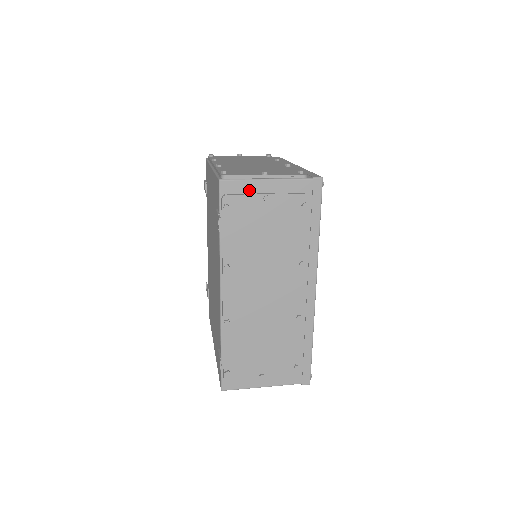
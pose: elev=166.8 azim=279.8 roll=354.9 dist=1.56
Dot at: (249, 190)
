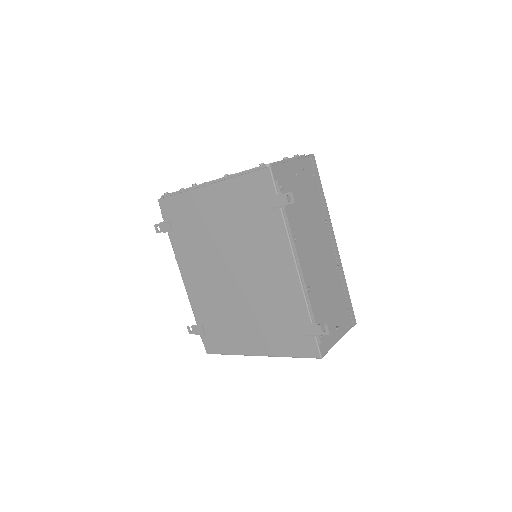
Dot at: (286, 172)
